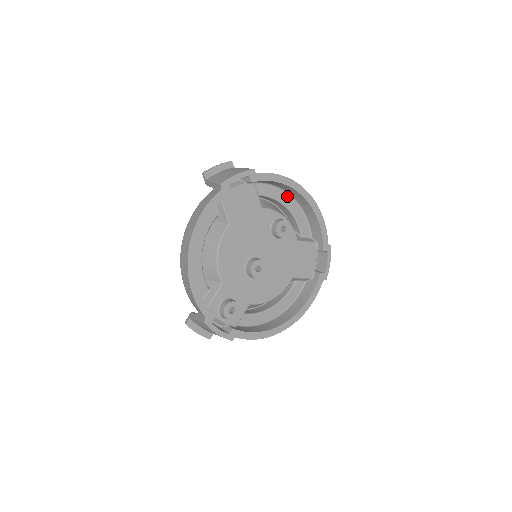
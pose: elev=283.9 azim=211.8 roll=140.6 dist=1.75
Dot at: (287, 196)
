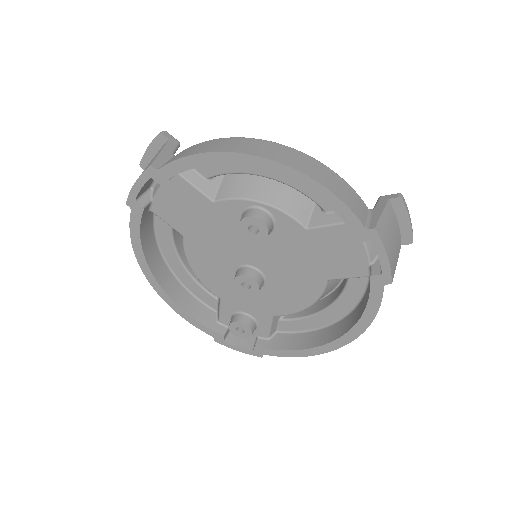
Dot at: occluded
